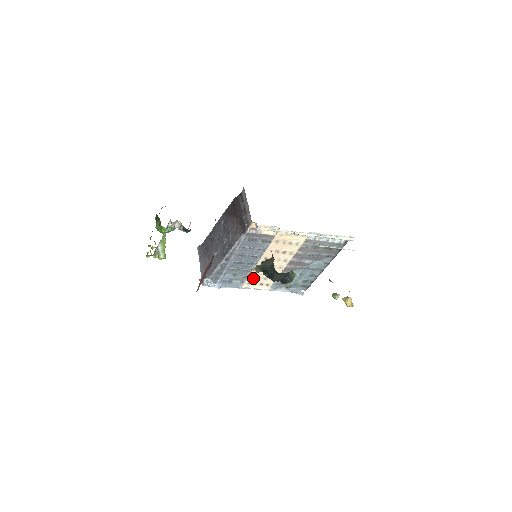
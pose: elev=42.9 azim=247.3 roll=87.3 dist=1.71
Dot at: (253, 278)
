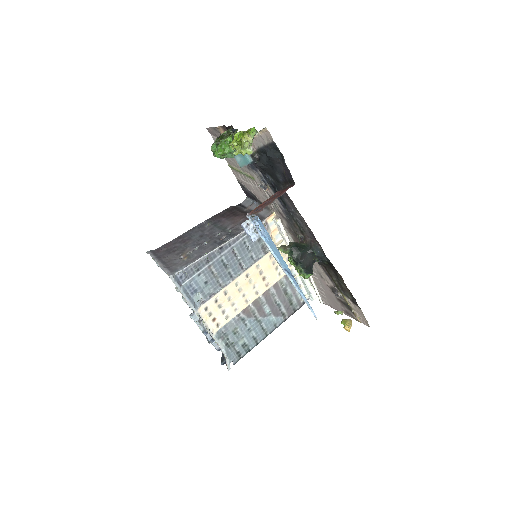
Dot at: (216, 302)
